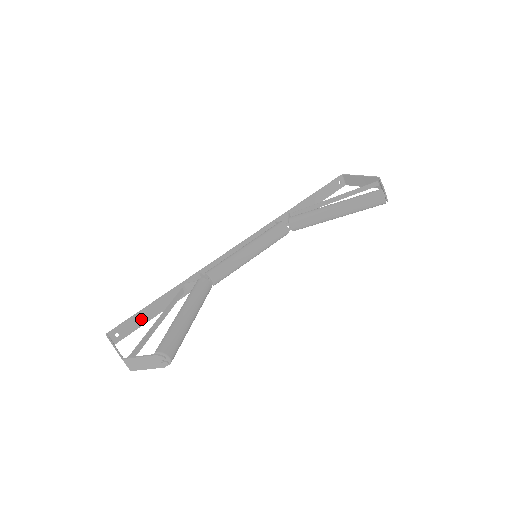
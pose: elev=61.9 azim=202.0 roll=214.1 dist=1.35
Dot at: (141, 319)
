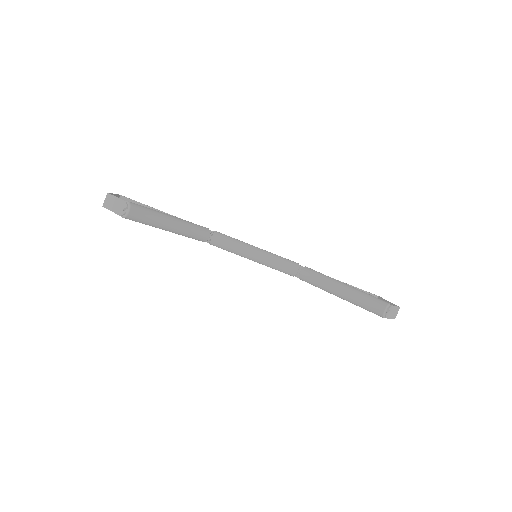
Dot at: occluded
